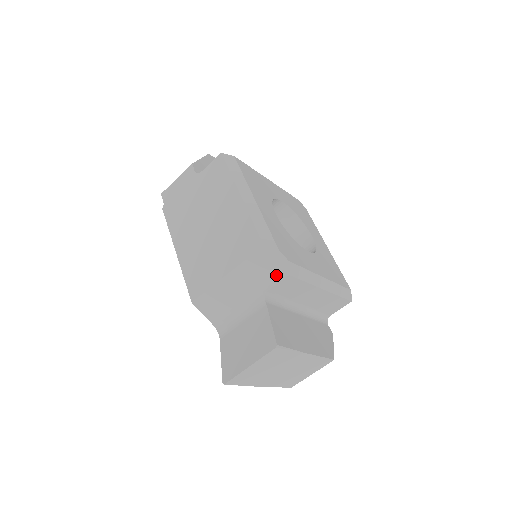
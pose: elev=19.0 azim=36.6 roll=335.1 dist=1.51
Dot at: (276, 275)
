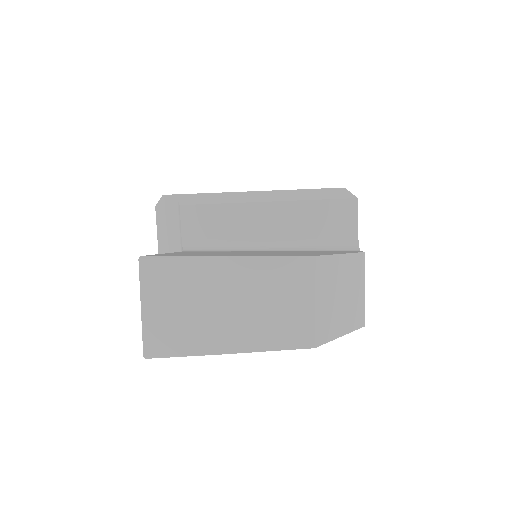
Dot at: (176, 219)
